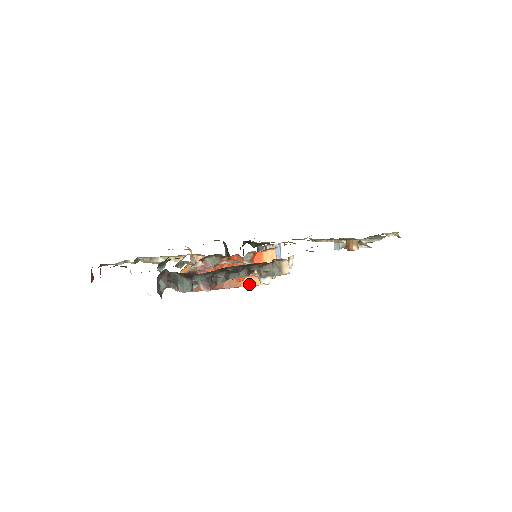
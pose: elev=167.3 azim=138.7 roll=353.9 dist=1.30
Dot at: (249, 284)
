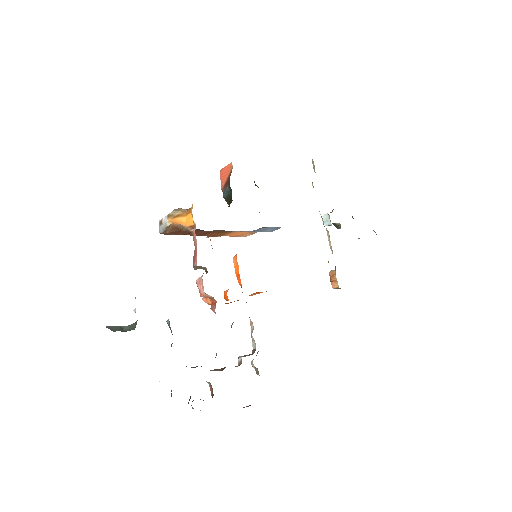
Dot at: (229, 236)
